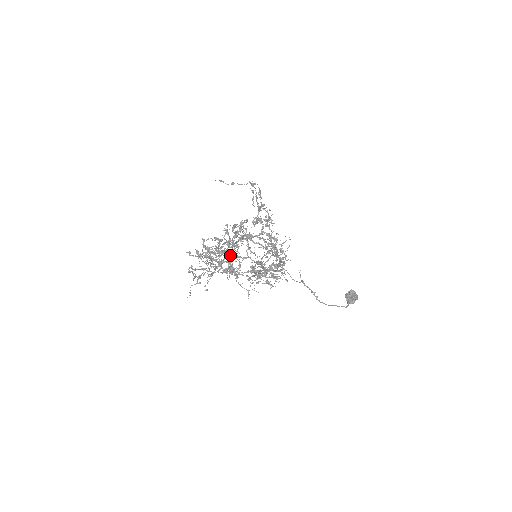
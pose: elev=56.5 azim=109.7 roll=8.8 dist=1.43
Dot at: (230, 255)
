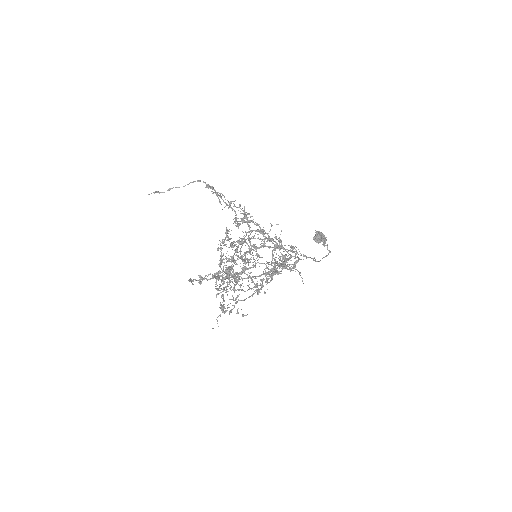
Dot at: (243, 271)
